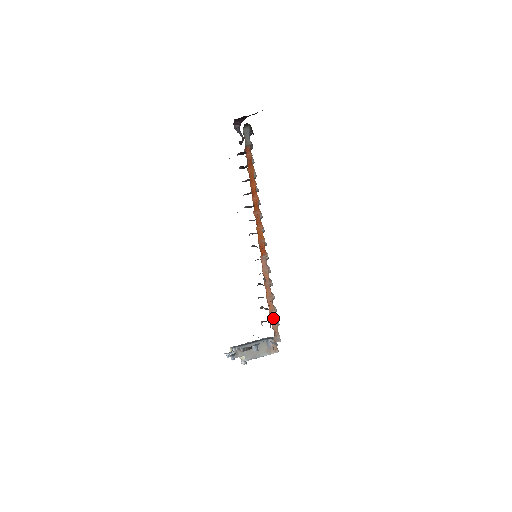
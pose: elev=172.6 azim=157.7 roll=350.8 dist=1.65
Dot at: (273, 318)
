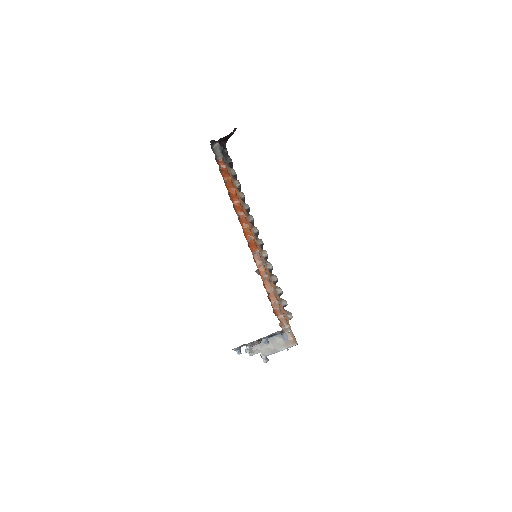
Dot at: (278, 309)
